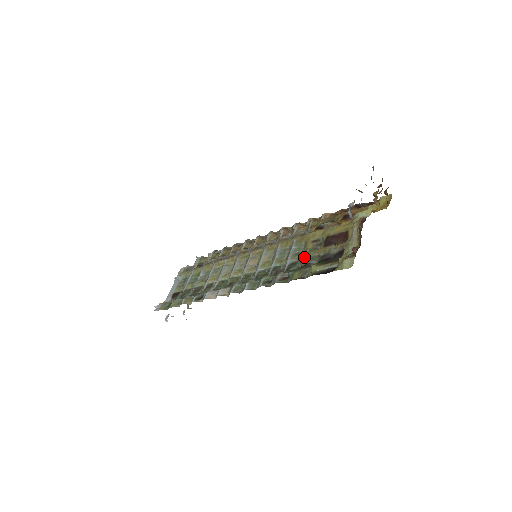
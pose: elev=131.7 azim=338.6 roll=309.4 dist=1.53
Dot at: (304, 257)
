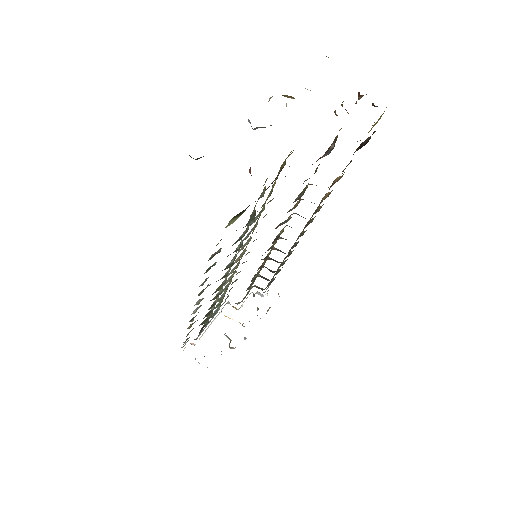
Dot at: occluded
